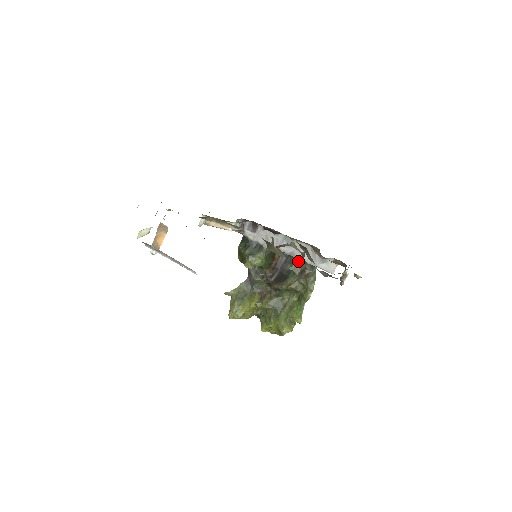
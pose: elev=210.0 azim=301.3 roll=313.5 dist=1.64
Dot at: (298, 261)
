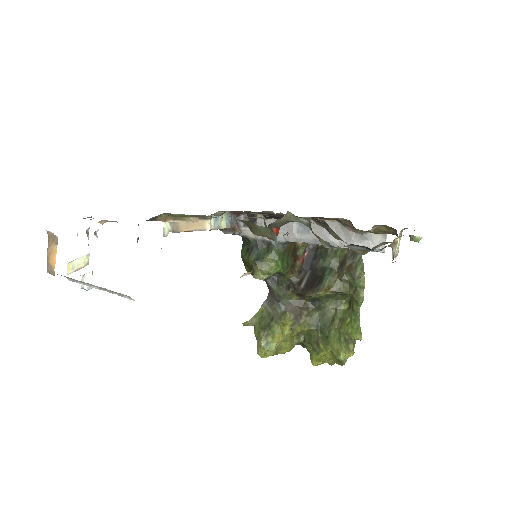
Dot at: (332, 251)
